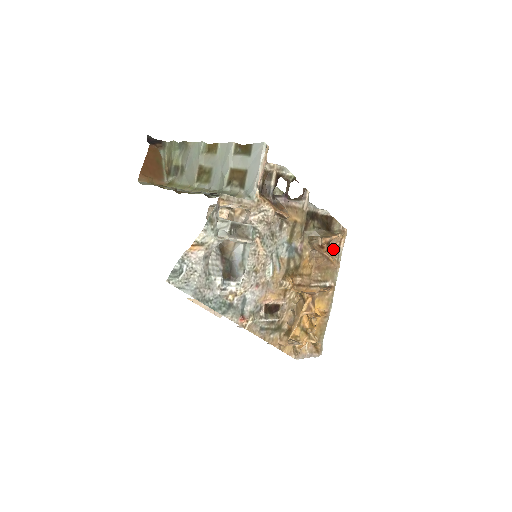
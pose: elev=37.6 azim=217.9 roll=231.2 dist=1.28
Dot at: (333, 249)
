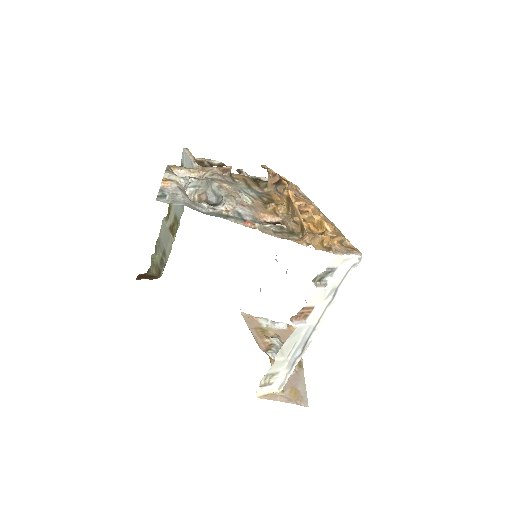
Dot at: occluded
